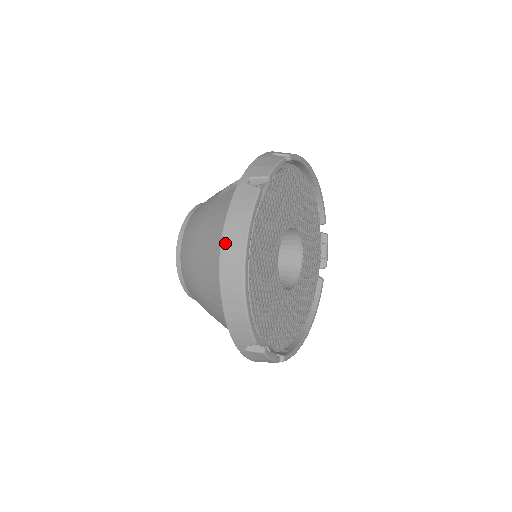
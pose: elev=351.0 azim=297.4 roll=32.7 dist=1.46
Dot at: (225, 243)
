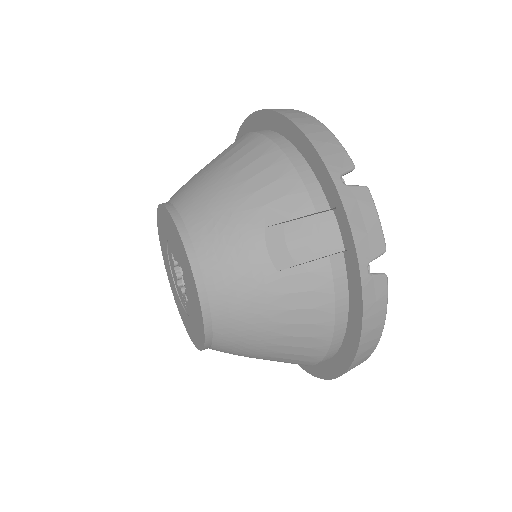
Dot at: (360, 352)
